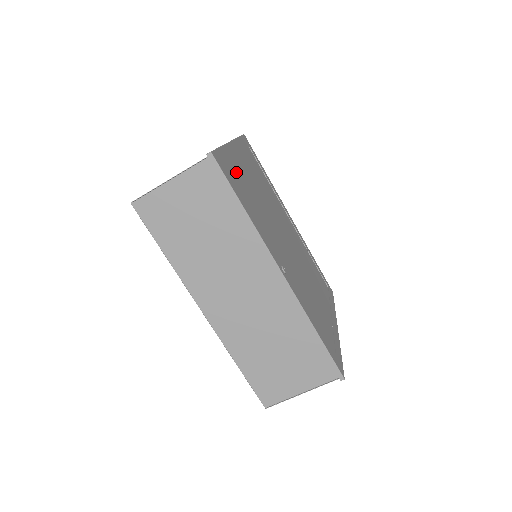
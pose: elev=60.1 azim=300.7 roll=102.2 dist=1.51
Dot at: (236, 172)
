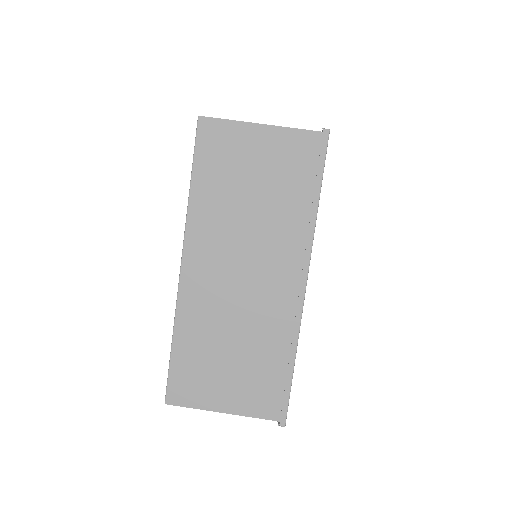
Dot at: occluded
